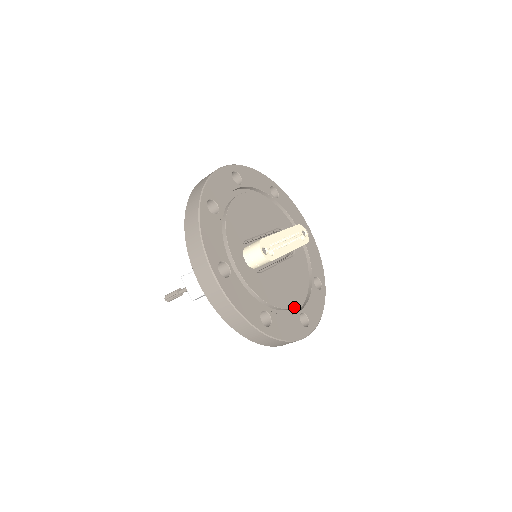
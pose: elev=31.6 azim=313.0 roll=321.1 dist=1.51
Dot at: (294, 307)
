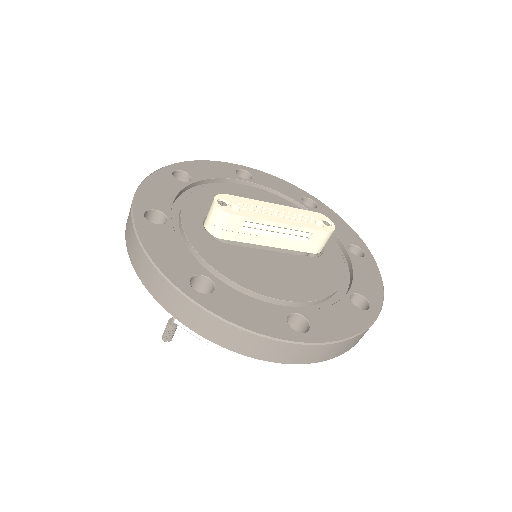
Dot at: (288, 307)
